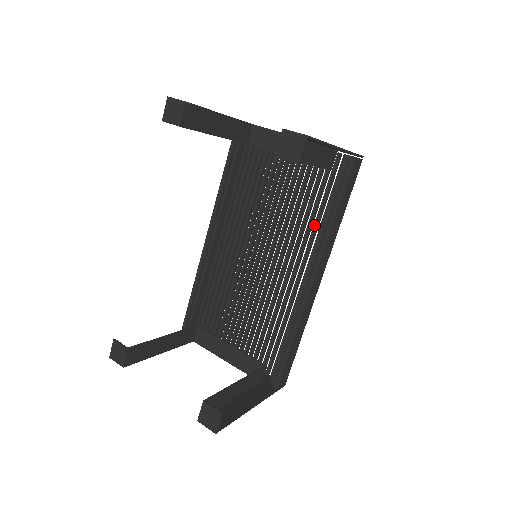
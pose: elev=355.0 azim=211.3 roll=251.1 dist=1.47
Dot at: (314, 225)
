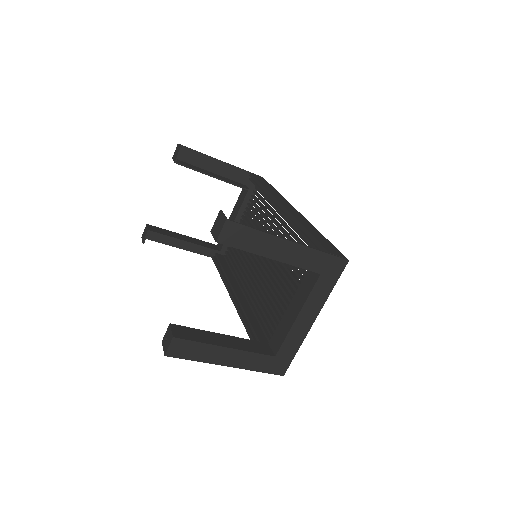
Dot at: (270, 211)
